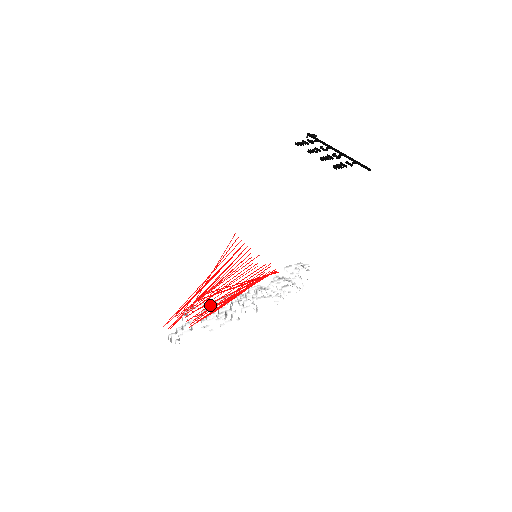
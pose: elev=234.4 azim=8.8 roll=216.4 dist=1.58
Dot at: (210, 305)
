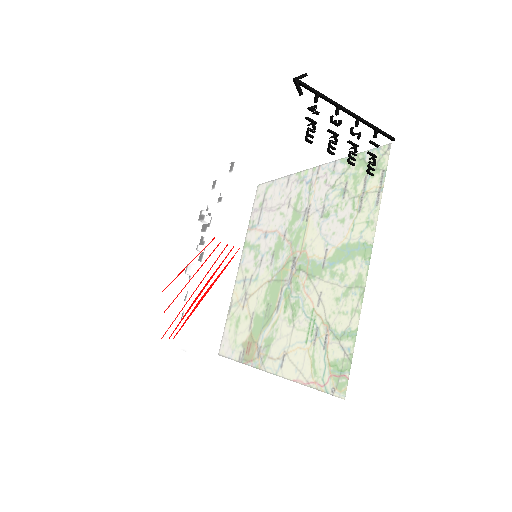
Dot at: occluded
